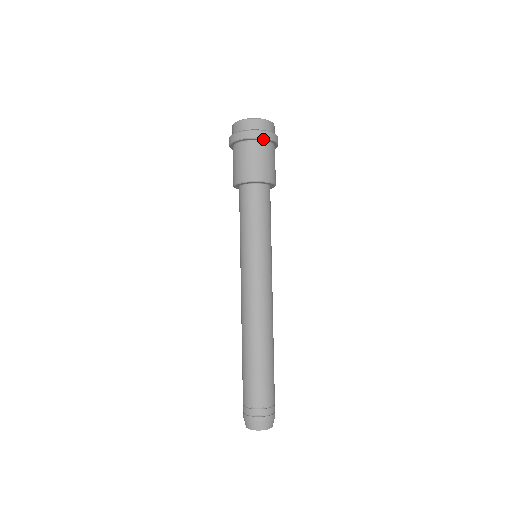
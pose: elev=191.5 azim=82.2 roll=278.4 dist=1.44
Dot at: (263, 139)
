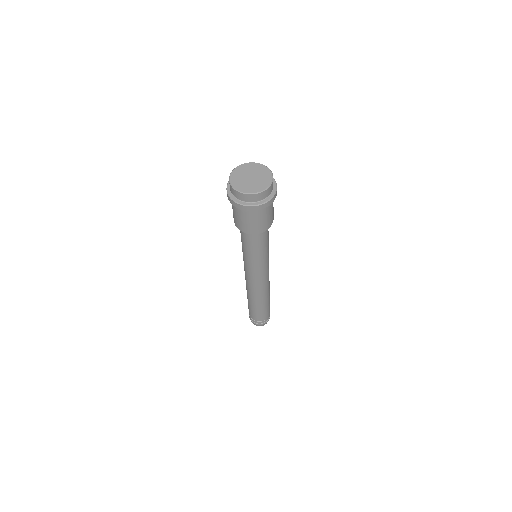
Dot at: (258, 209)
